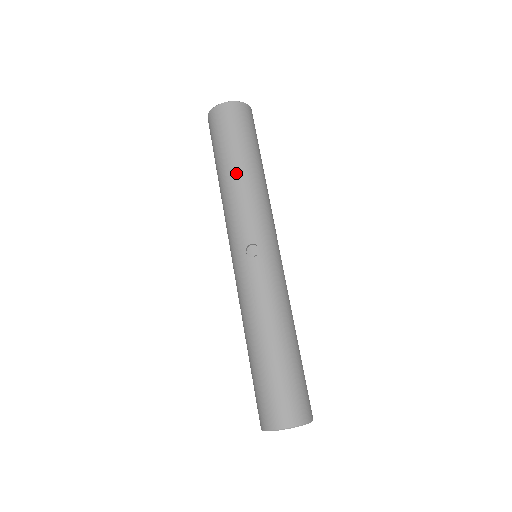
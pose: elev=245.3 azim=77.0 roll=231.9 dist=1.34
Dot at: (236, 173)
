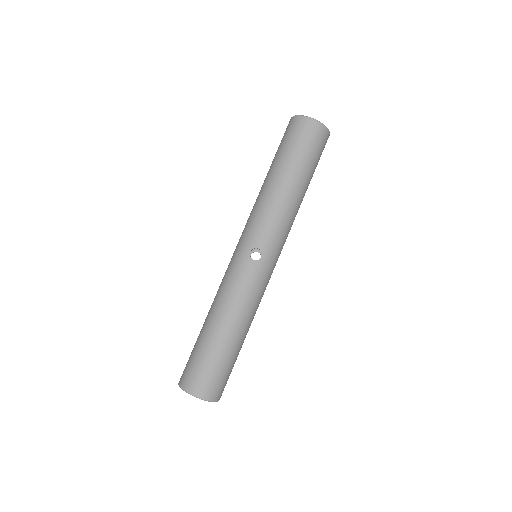
Dot at: (283, 184)
